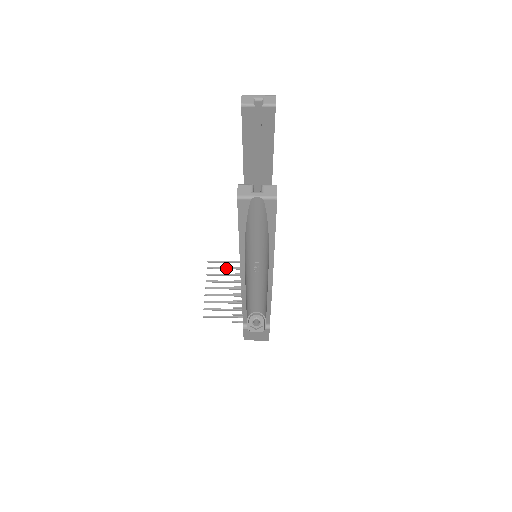
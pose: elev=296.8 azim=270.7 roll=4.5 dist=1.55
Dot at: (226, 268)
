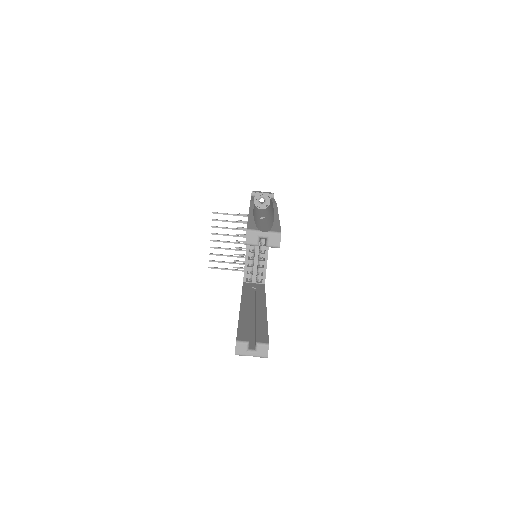
Dot at: occluded
